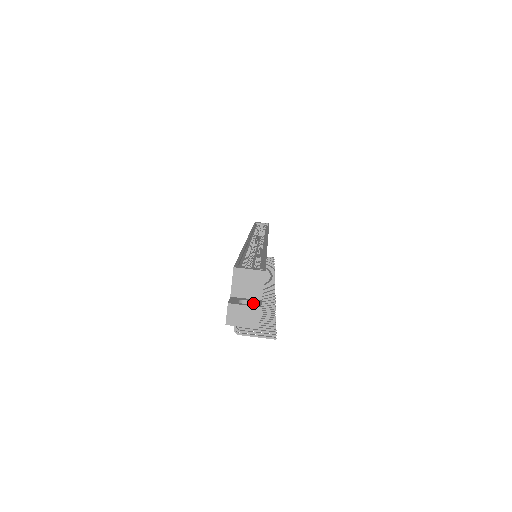
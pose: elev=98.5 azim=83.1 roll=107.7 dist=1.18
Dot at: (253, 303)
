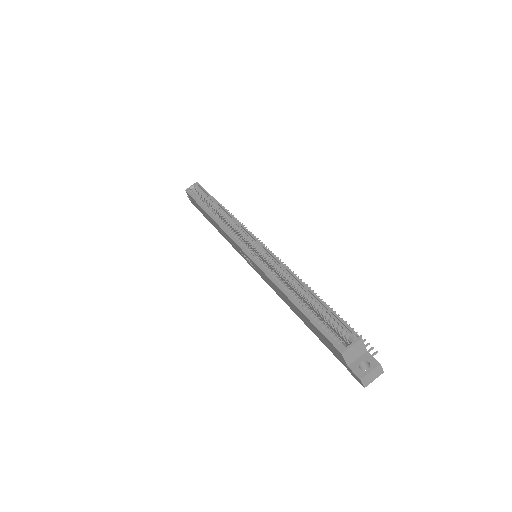
Dot at: (370, 363)
